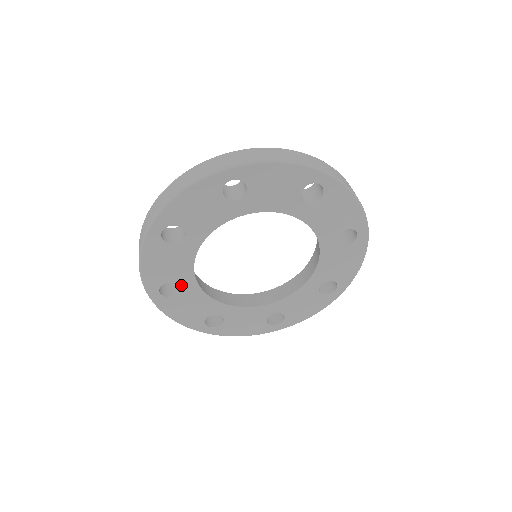
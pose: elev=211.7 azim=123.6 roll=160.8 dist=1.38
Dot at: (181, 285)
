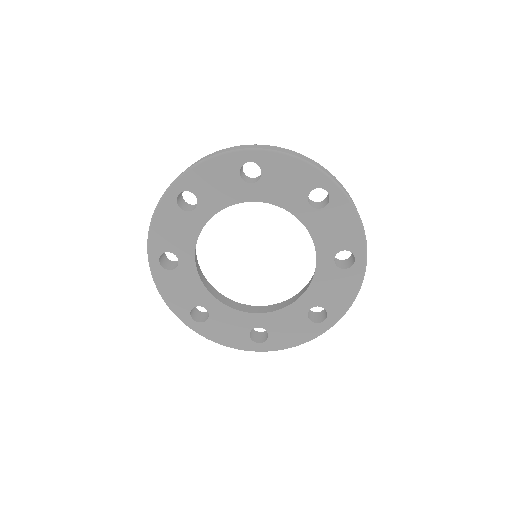
Dot at: (205, 306)
